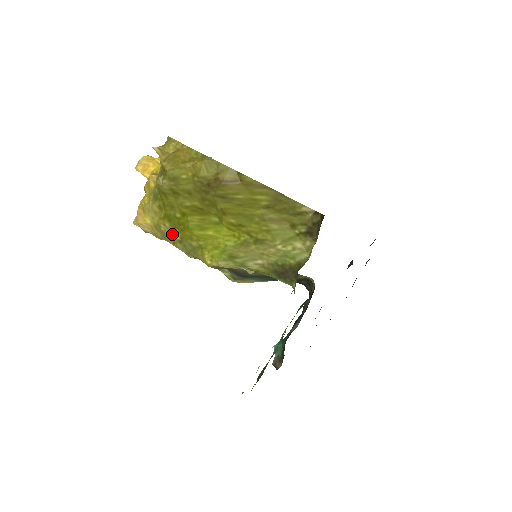
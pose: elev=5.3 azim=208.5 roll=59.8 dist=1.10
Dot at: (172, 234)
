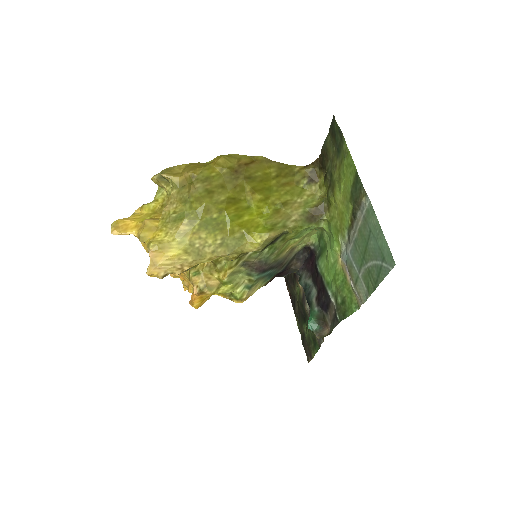
Dot at: (210, 242)
